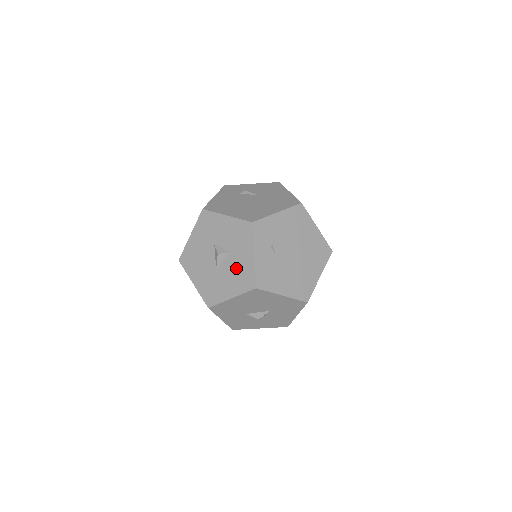
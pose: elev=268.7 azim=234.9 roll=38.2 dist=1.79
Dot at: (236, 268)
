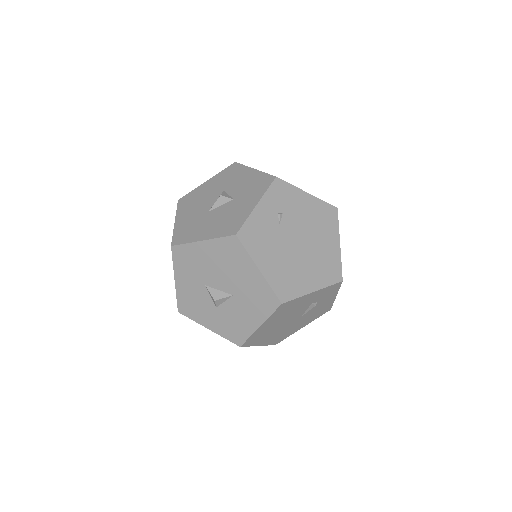
Dot at: (229, 213)
